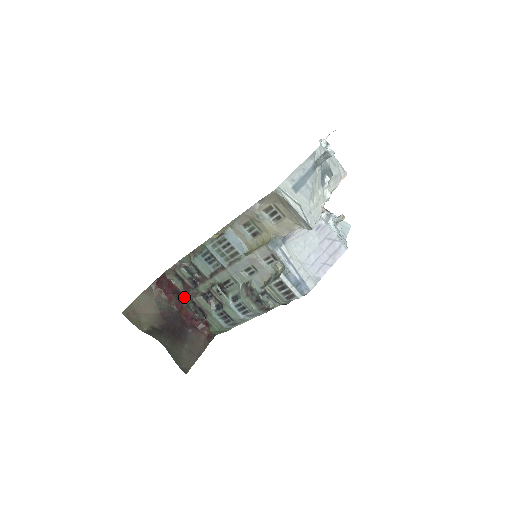
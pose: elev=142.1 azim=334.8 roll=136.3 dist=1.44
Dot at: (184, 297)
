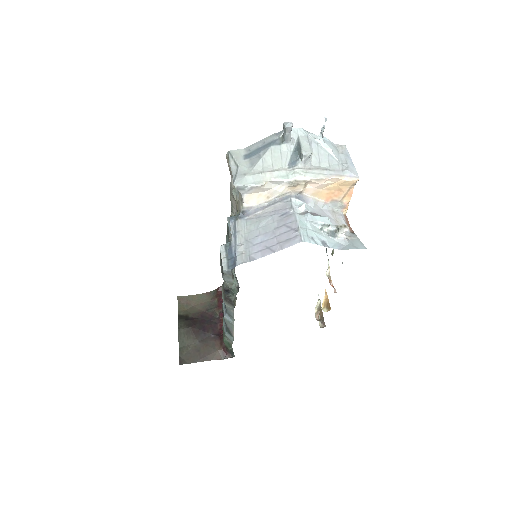
Dot at: occluded
